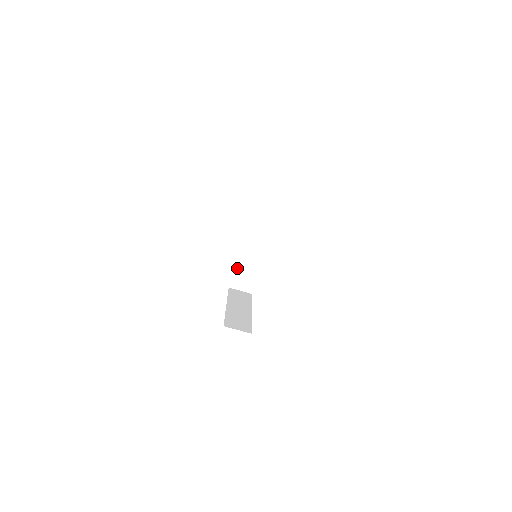
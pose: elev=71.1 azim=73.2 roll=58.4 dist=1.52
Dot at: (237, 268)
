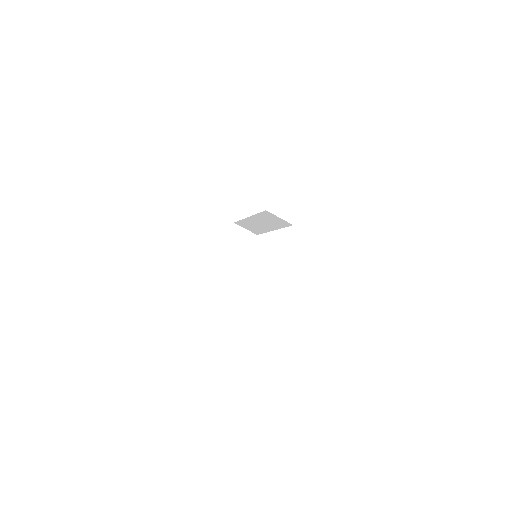
Dot at: (245, 220)
